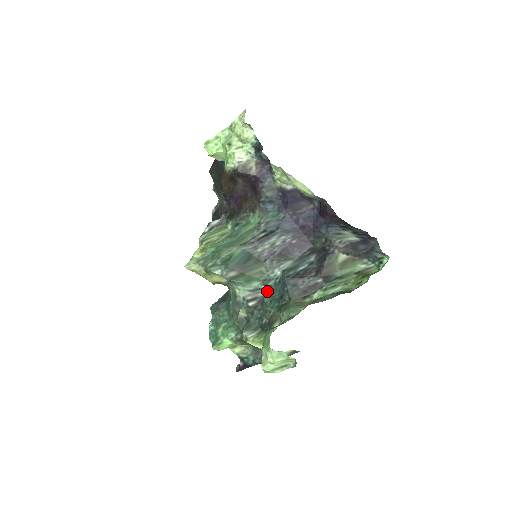
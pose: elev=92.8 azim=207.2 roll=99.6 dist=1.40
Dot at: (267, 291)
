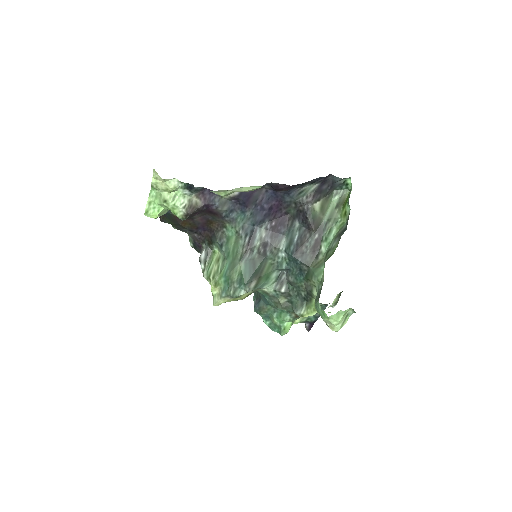
Dot at: (286, 273)
